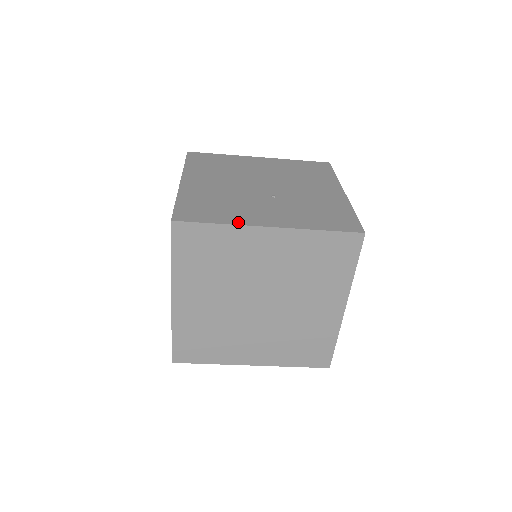
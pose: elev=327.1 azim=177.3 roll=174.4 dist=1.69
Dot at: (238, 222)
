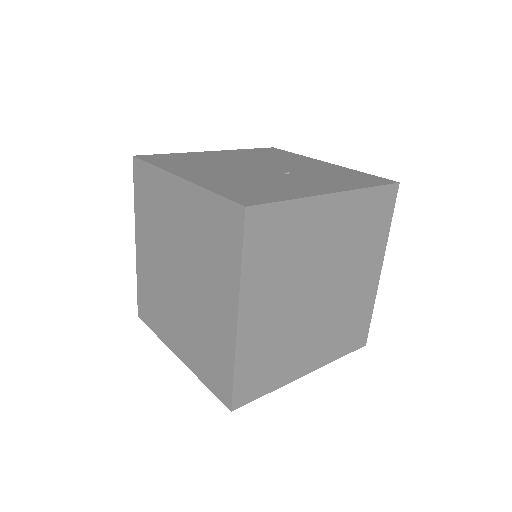
Dot at: (304, 195)
